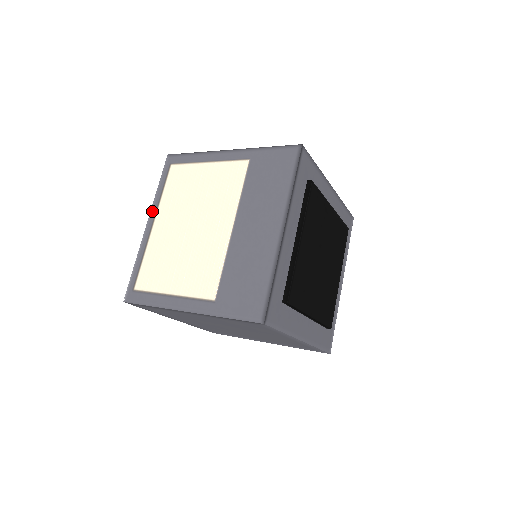
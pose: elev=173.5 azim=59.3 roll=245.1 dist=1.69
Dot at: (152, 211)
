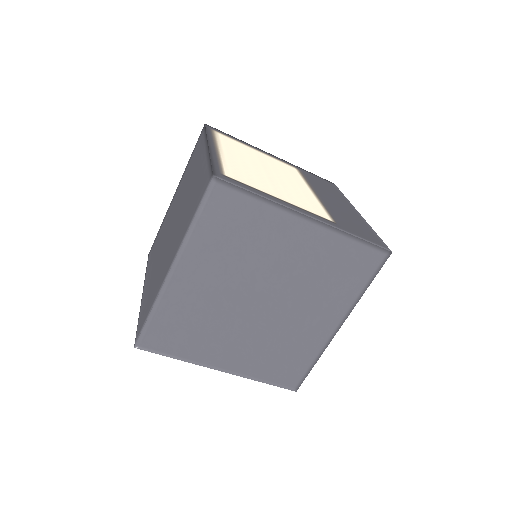
Dot at: (210, 141)
